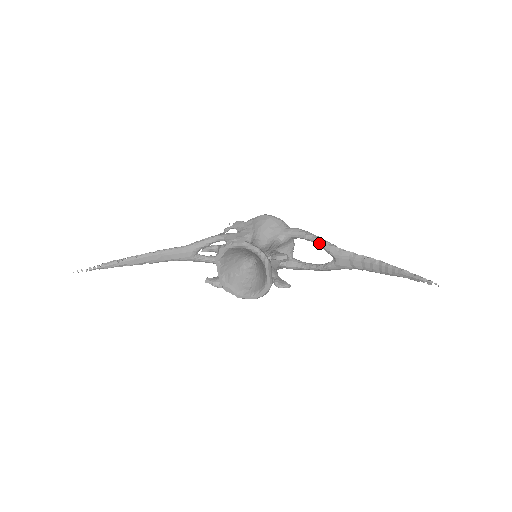
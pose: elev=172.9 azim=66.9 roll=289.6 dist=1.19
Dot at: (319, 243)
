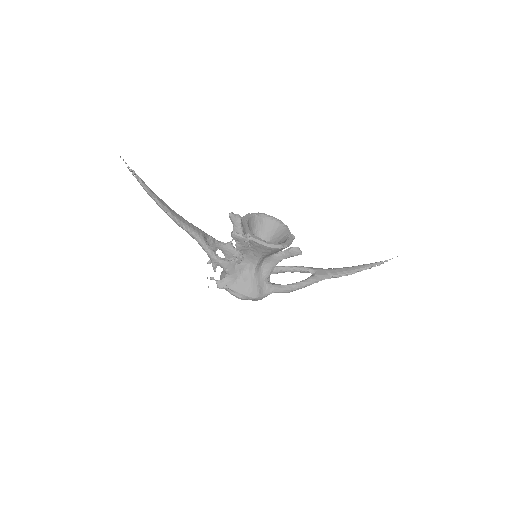
Dot at: (298, 266)
